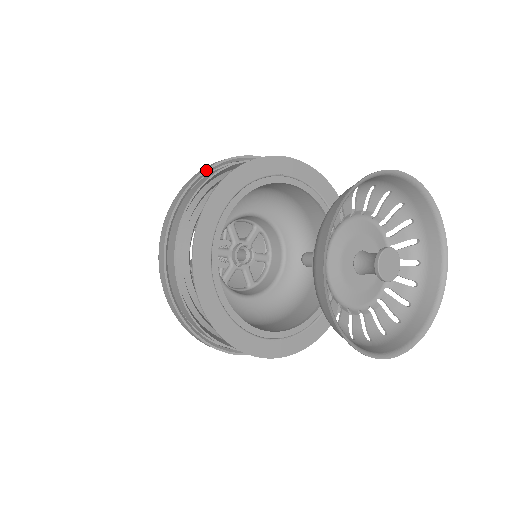
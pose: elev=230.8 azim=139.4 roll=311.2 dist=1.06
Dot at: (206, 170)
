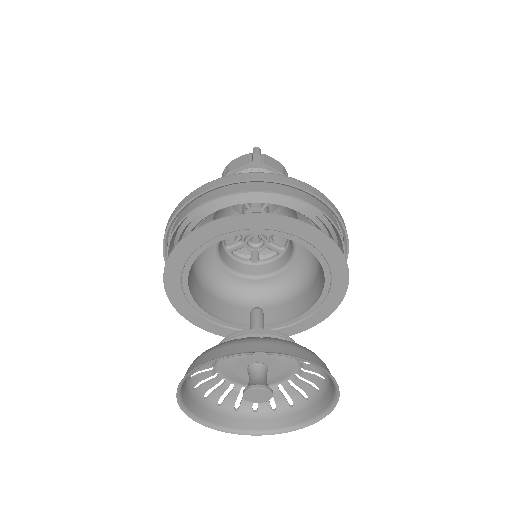
Dot at: (165, 234)
